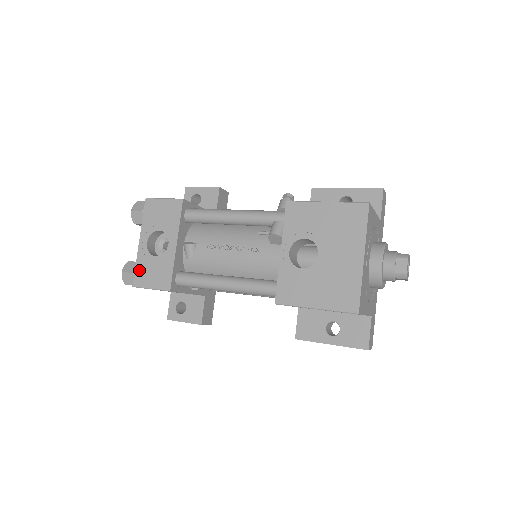
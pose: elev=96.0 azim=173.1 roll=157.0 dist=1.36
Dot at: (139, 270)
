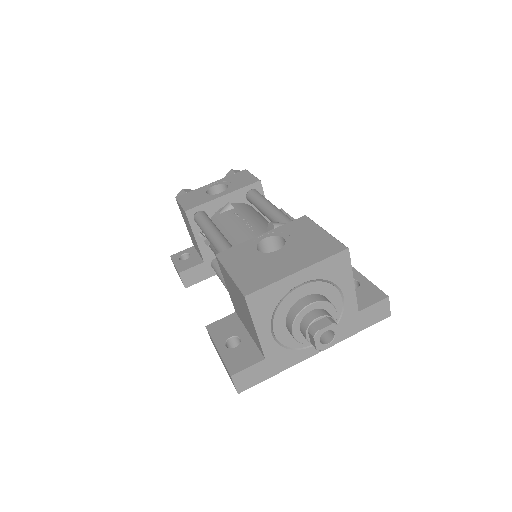
Dot at: (190, 193)
